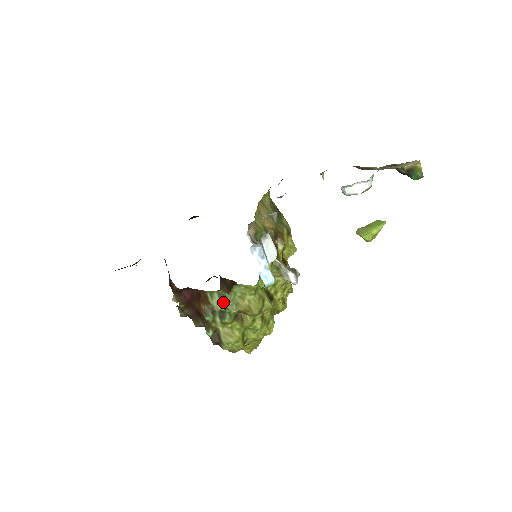
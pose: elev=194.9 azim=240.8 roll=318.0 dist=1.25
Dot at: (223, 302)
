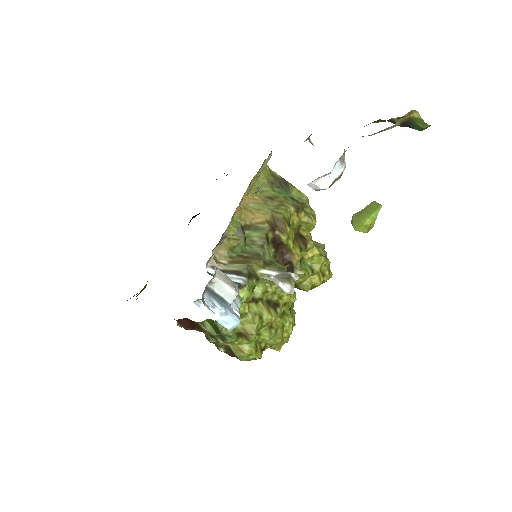
Dot at: (216, 329)
